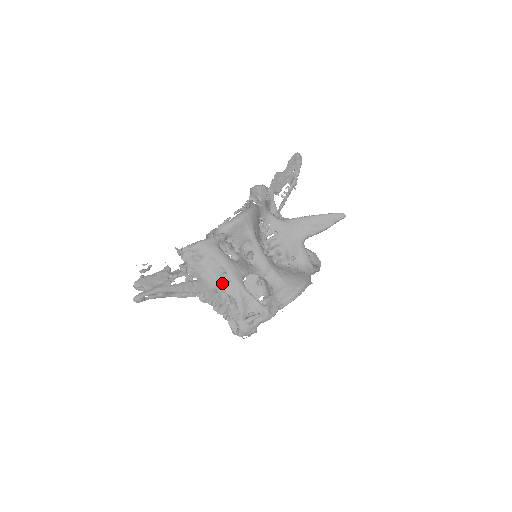
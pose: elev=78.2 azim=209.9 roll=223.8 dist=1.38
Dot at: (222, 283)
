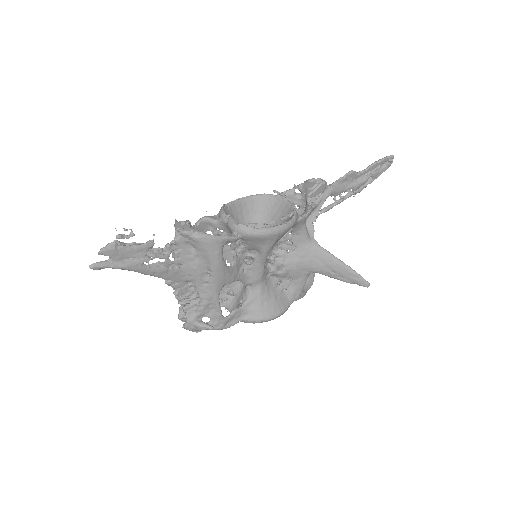
Dot at: (199, 281)
